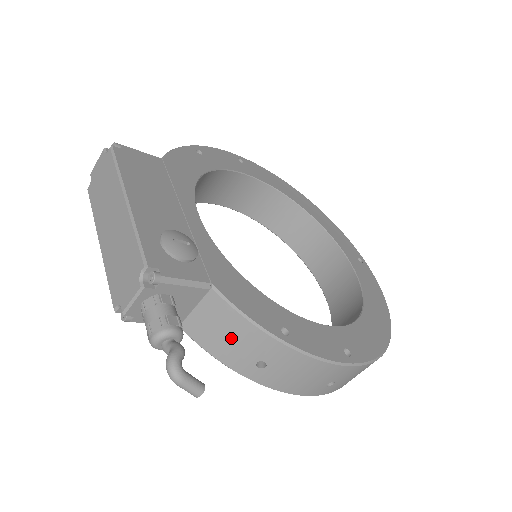
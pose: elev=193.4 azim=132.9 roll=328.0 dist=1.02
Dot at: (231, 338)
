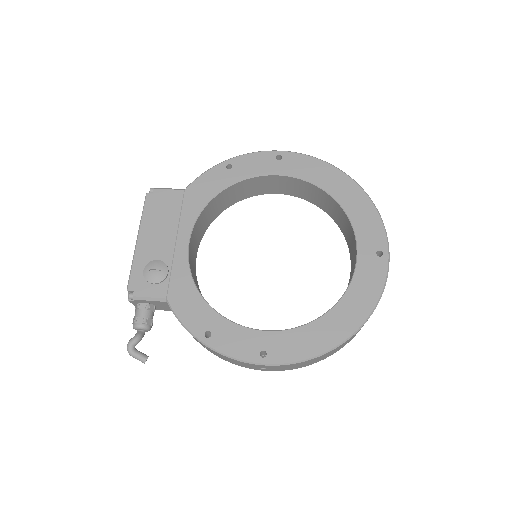
Dot at: occluded
